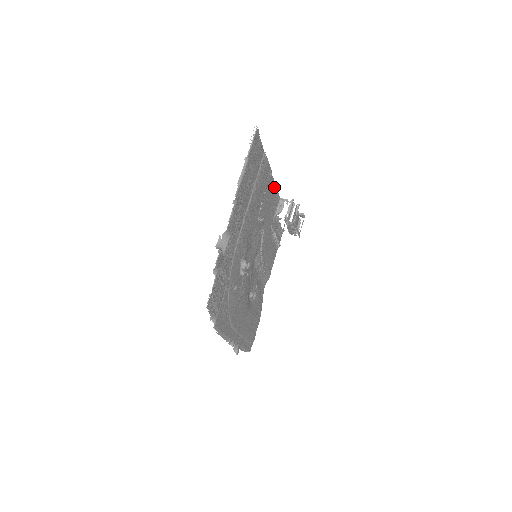
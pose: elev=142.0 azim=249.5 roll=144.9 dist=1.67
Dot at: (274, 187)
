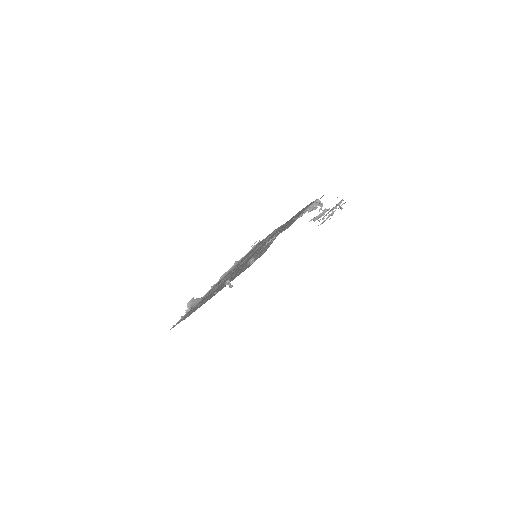
Dot at: occluded
